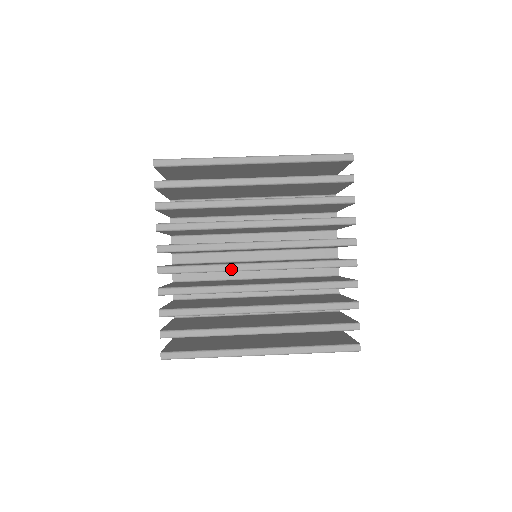
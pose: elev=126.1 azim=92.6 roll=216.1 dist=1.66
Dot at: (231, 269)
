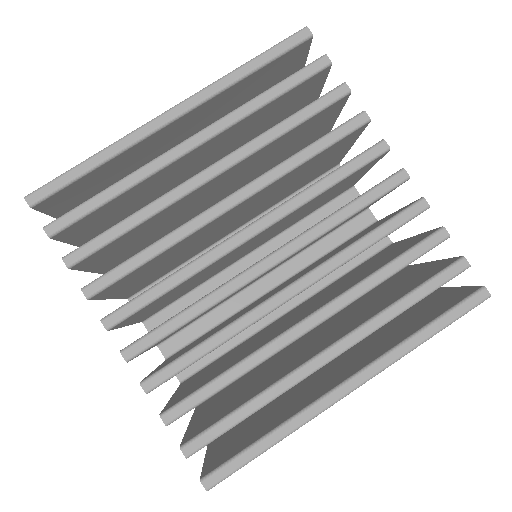
Dot at: (232, 289)
